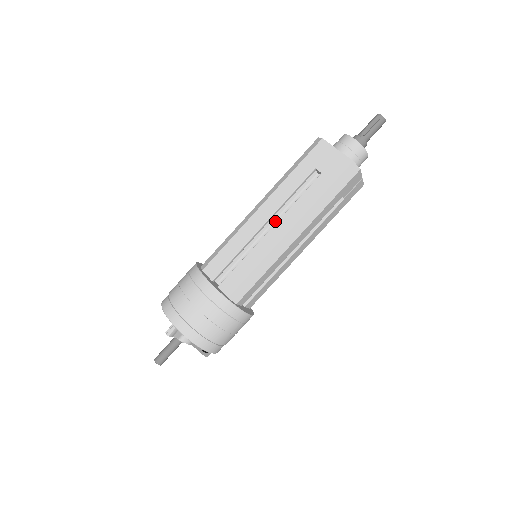
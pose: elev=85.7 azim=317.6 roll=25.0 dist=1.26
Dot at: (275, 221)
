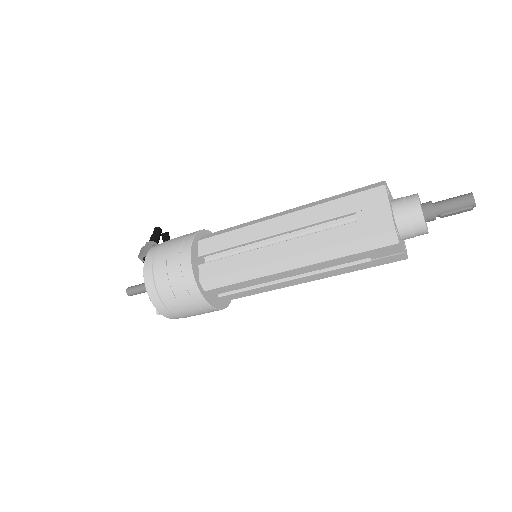
Dot at: occluded
